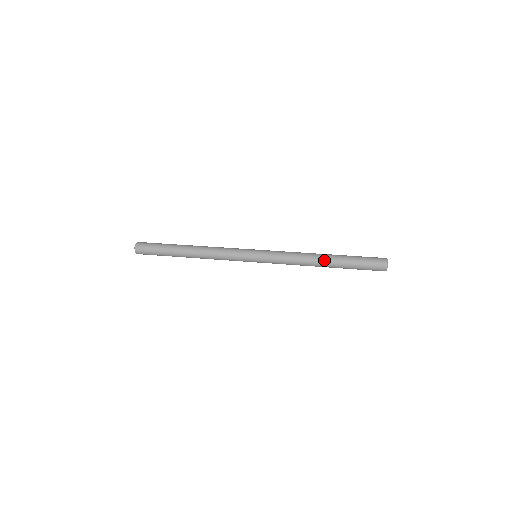
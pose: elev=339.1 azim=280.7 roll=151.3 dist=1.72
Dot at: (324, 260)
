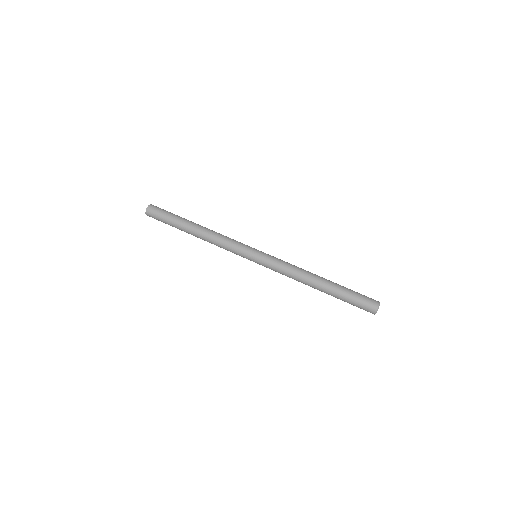
Dot at: occluded
